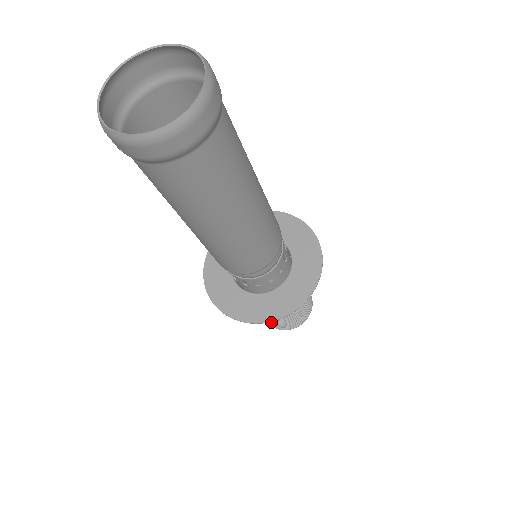
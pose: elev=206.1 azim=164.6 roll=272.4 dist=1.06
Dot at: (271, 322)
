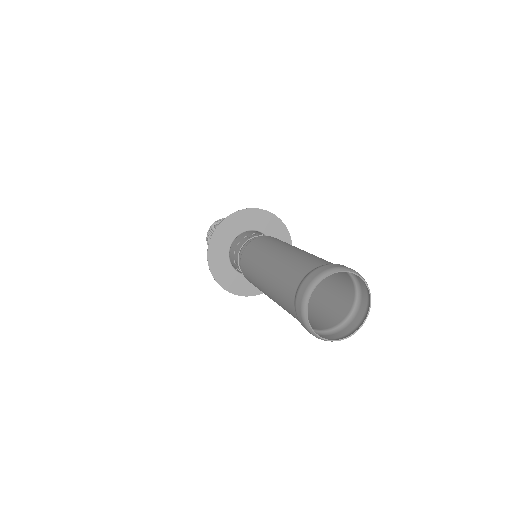
Dot at: occluded
